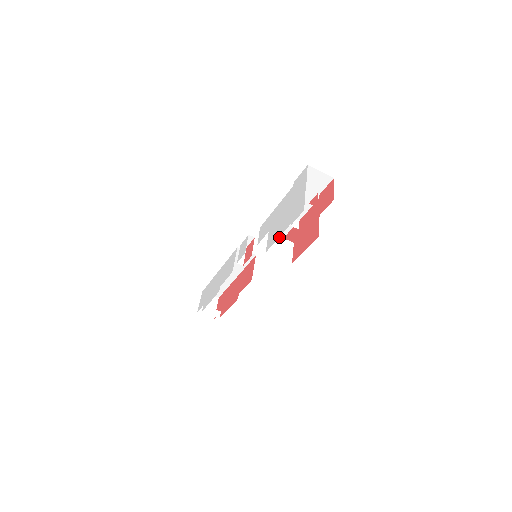
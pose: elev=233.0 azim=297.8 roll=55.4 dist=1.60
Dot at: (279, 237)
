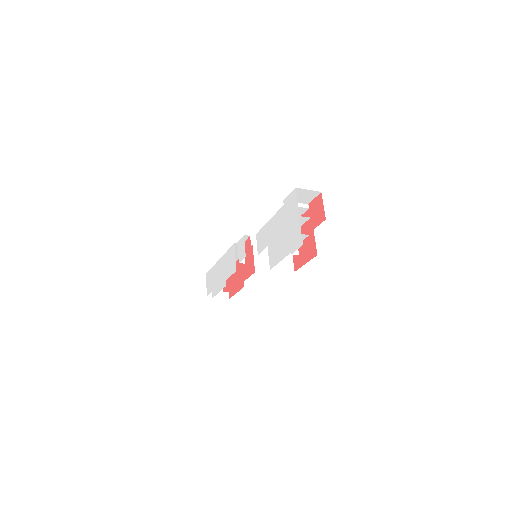
Dot at: occluded
